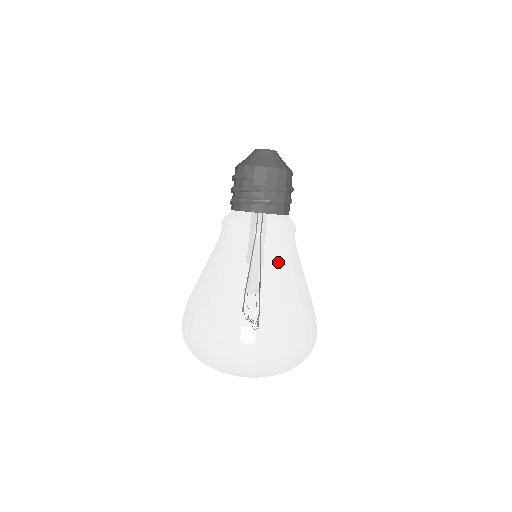
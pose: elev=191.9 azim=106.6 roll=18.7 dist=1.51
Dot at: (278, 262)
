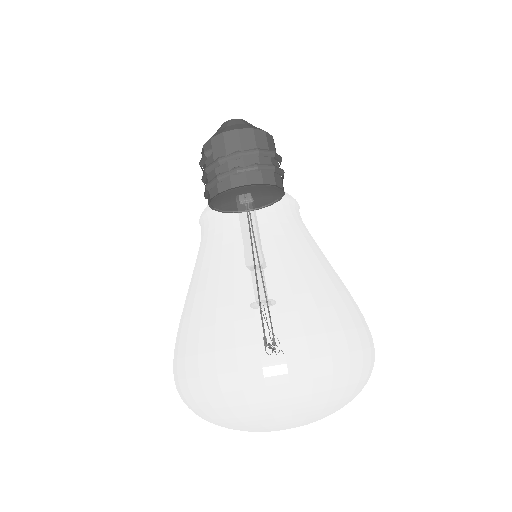
Dot at: (261, 240)
